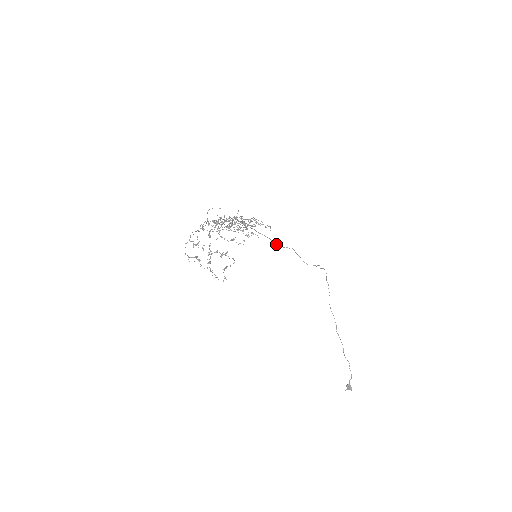
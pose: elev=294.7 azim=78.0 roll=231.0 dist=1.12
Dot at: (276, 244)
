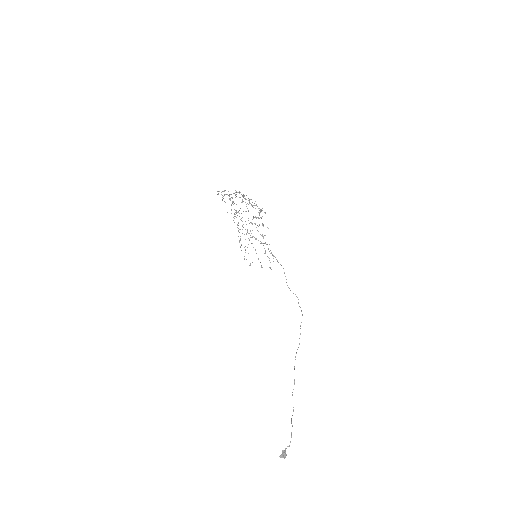
Dot at: occluded
